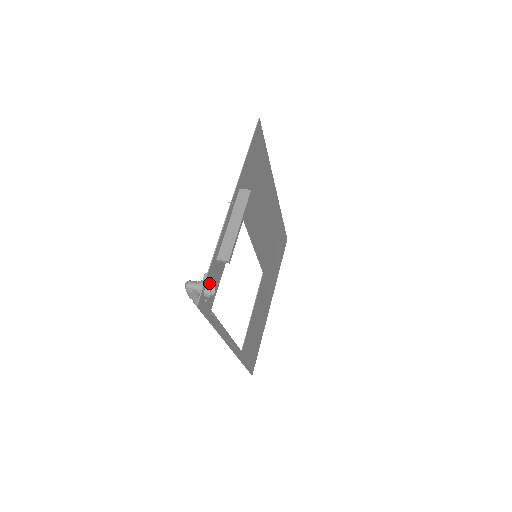
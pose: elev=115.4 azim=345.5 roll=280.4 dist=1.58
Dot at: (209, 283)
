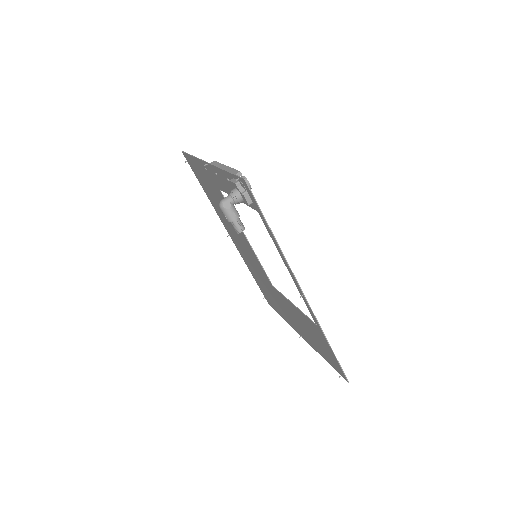
Dot at: occluded
